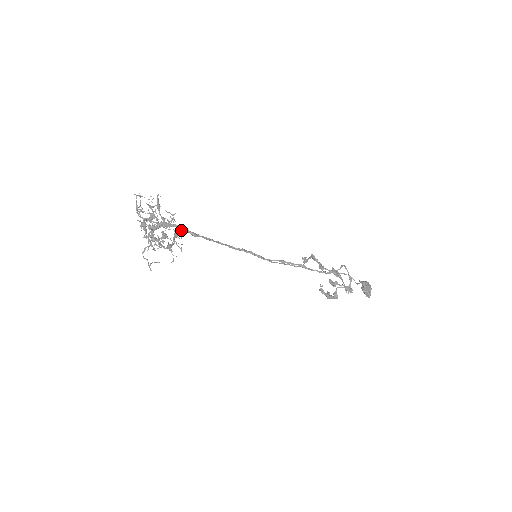
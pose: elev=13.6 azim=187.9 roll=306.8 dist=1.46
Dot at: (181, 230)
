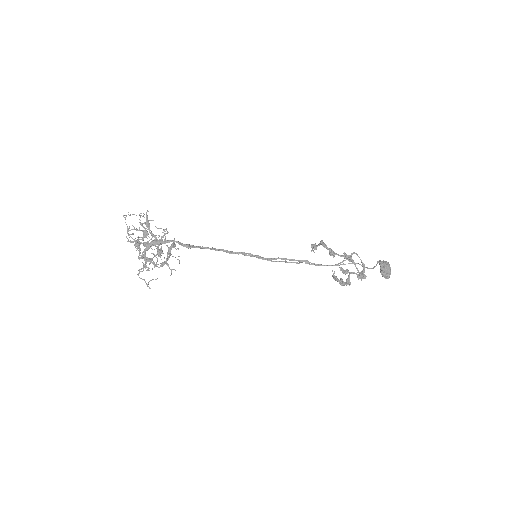
Dot at: occluded
